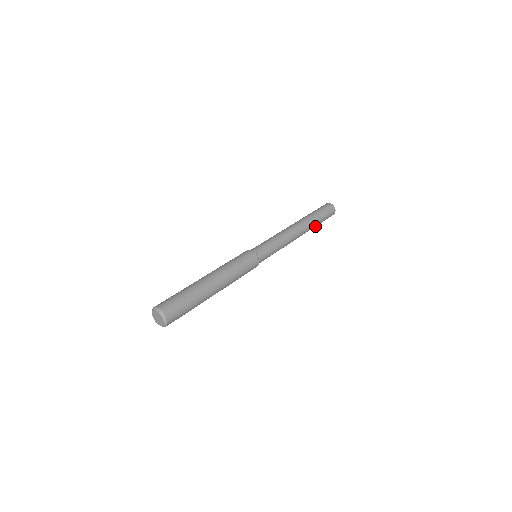
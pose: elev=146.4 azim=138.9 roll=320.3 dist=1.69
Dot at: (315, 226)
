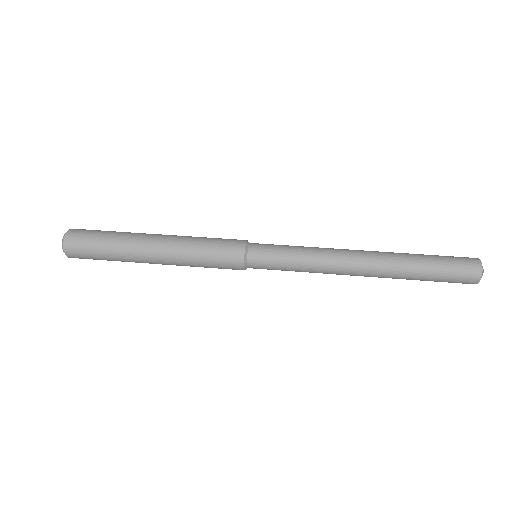
Dot at: (411, 278)
